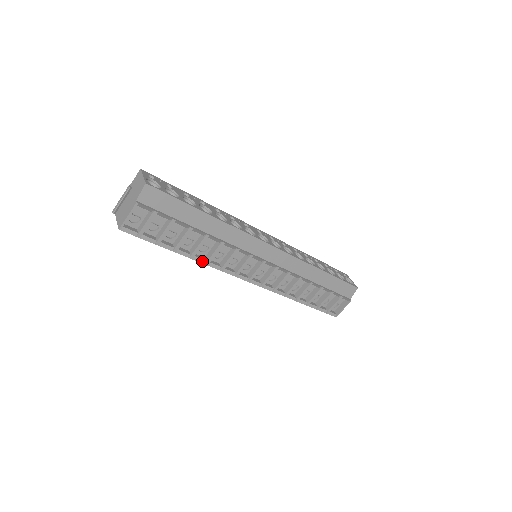
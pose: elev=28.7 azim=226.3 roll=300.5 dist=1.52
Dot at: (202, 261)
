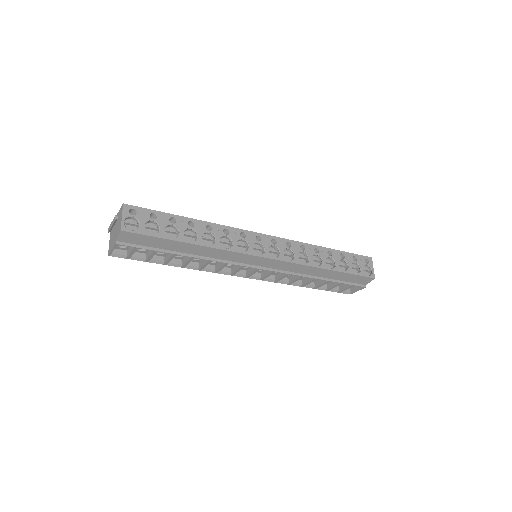
Dot at: (195, 268)
